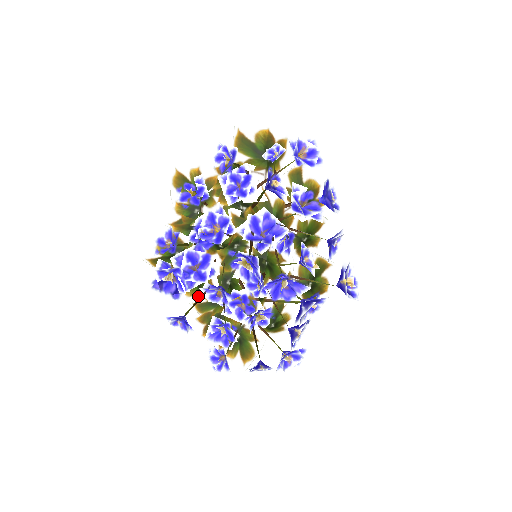
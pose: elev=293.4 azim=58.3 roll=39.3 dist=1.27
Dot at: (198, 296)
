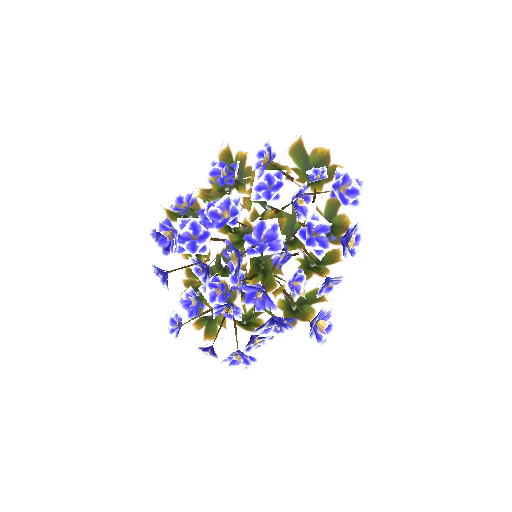
Dot at: occluded
